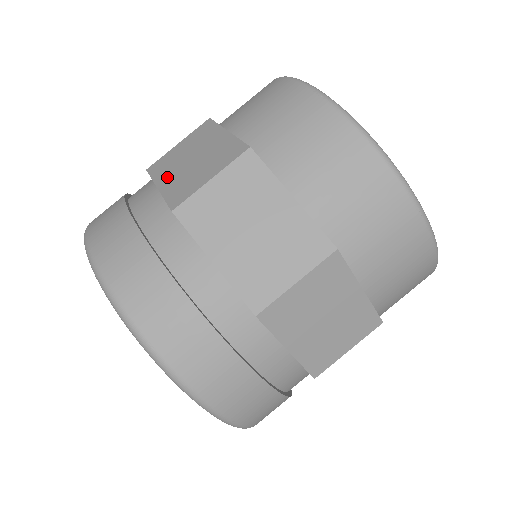
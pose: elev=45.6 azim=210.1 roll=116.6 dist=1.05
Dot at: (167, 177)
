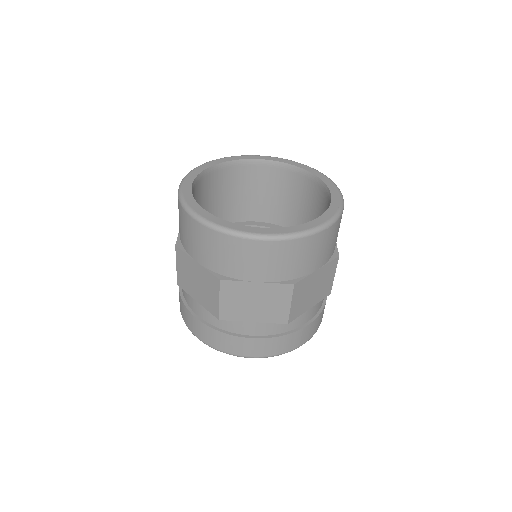
Dot at: occluded
